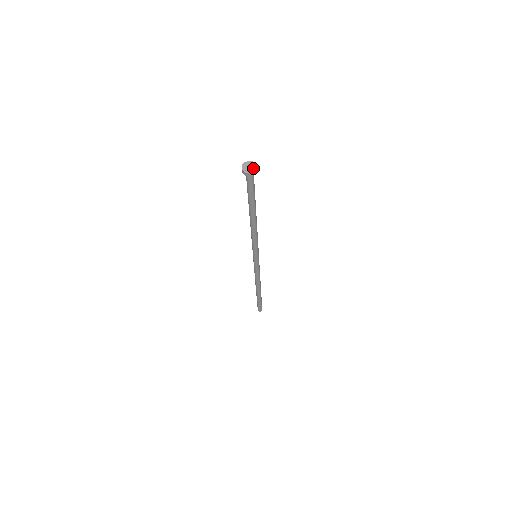
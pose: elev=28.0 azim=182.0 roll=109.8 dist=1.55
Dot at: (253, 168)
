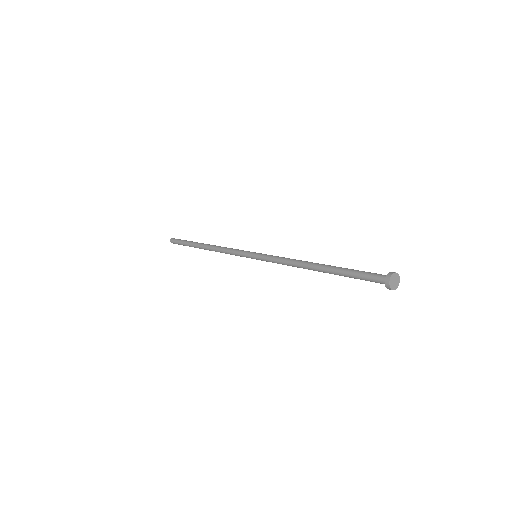
Dot at: (397, 283)
